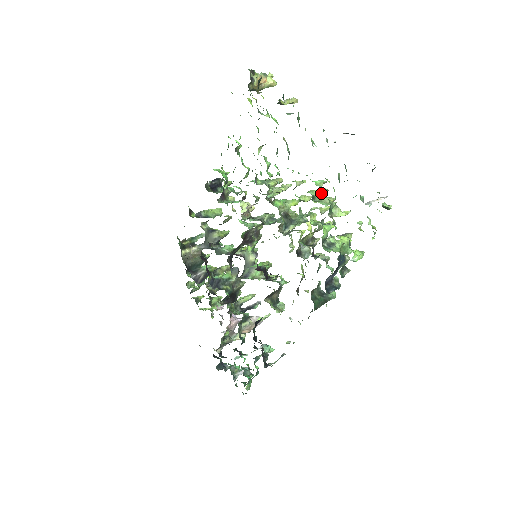
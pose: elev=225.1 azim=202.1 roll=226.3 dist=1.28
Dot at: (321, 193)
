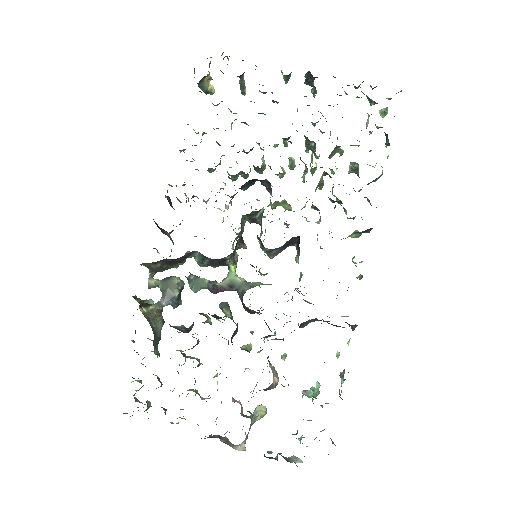
Dot at: occluded
